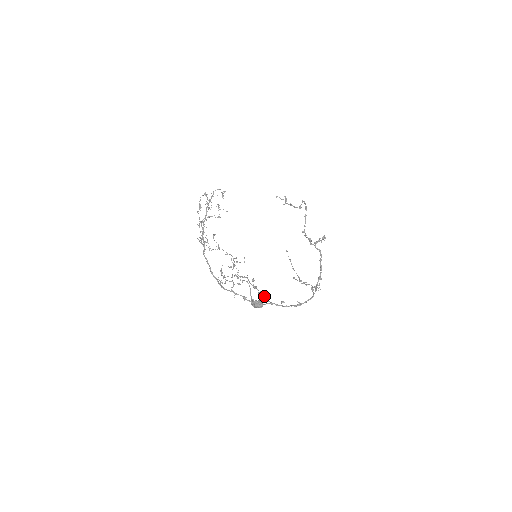
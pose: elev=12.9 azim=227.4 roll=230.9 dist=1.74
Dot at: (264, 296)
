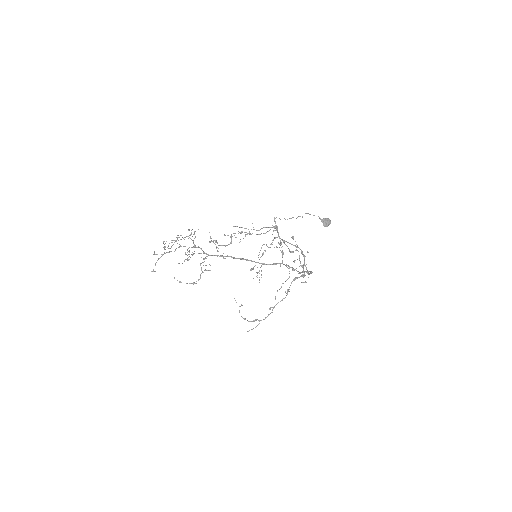
Dot at: occluded
